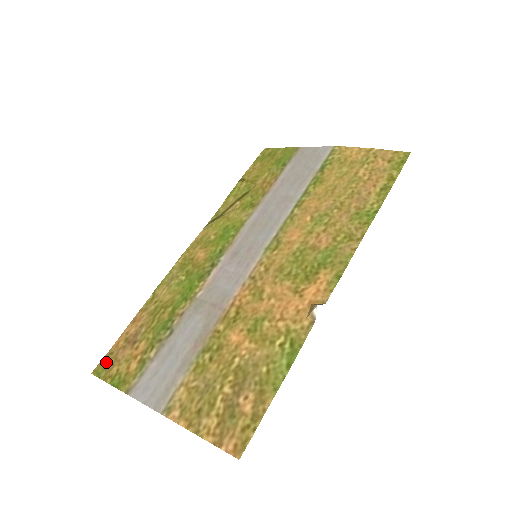
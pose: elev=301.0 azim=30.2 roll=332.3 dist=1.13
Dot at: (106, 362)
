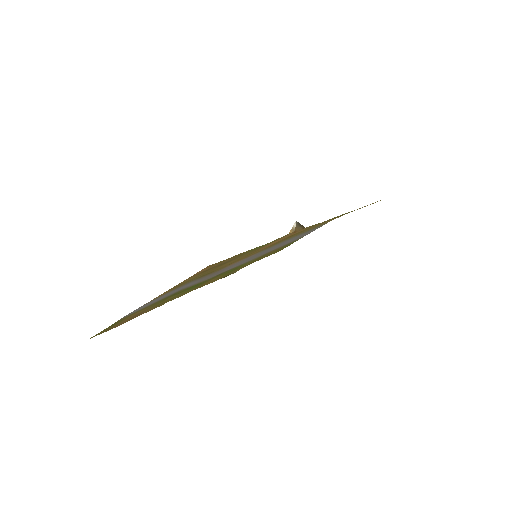
Dot at: (106, 330)
